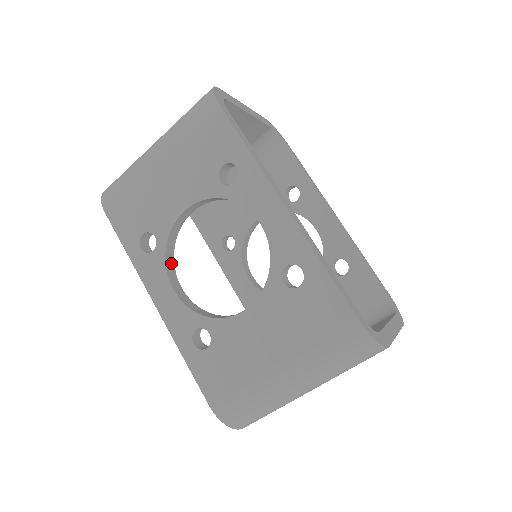
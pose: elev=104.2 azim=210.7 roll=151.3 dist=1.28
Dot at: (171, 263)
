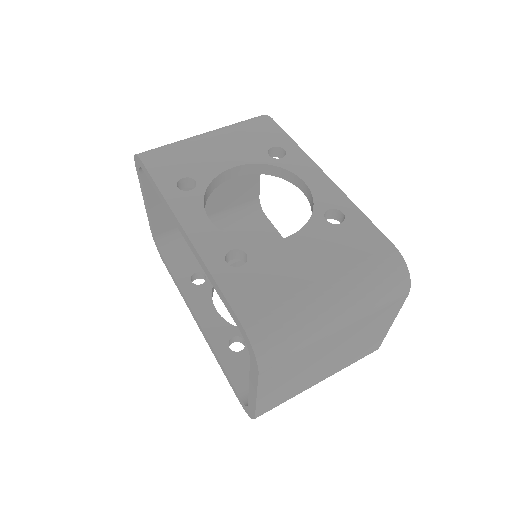
Dot at: (204, 206)
